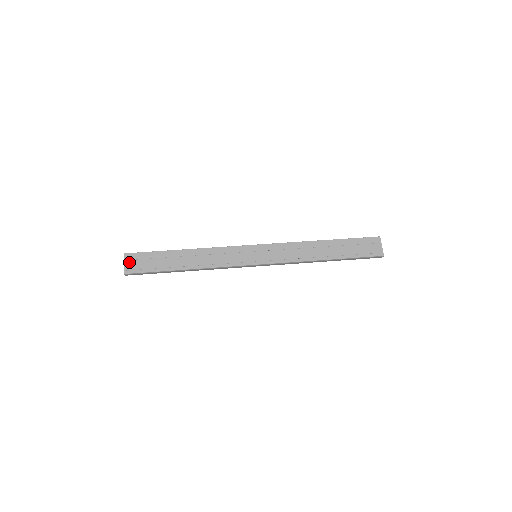
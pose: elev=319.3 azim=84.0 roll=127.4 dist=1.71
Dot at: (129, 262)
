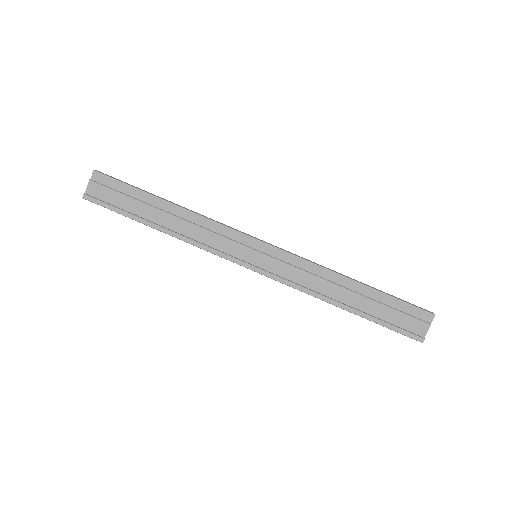
Dot at: (95, 185)
